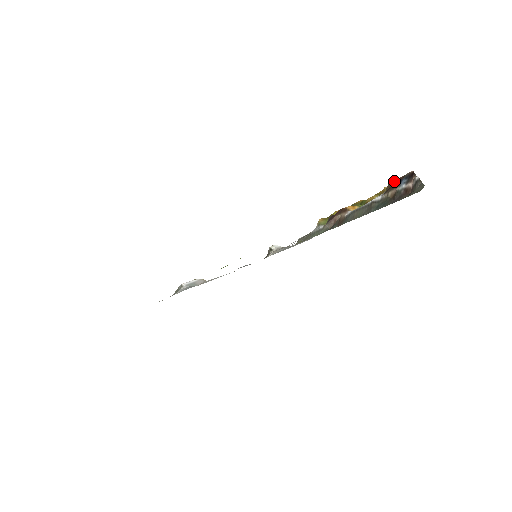
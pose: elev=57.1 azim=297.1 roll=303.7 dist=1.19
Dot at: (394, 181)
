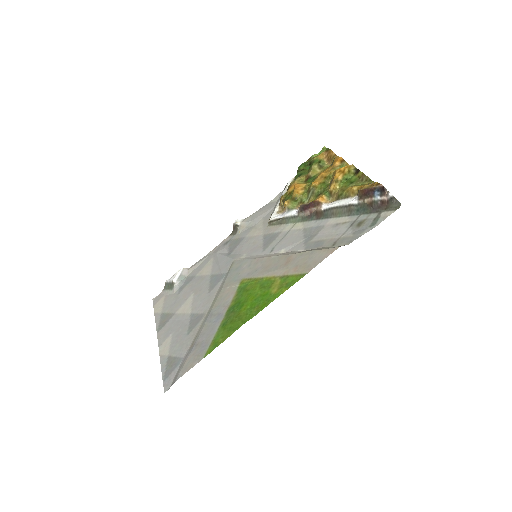
Dot at: (366, 190)
